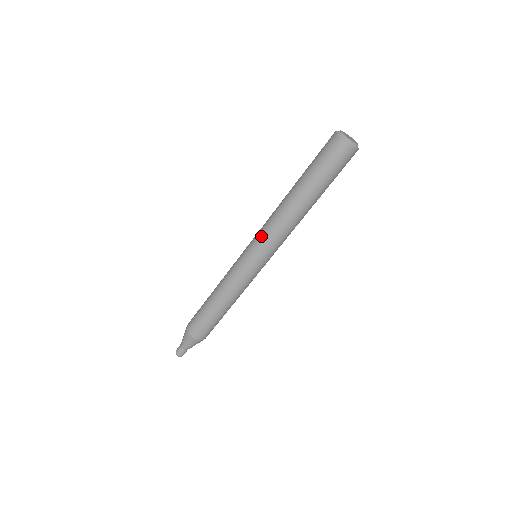
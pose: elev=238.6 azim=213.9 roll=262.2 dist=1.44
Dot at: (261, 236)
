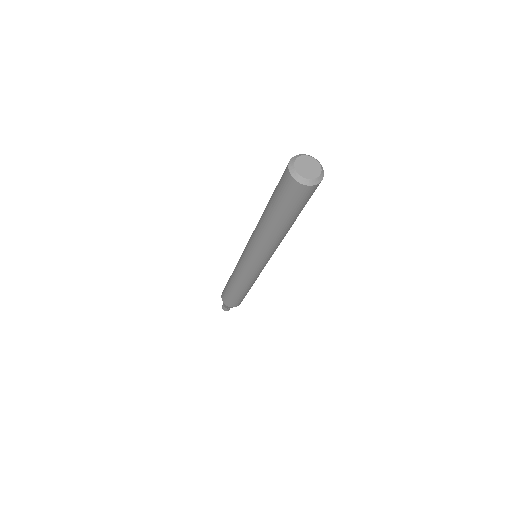
Dot at: (252, 252)
